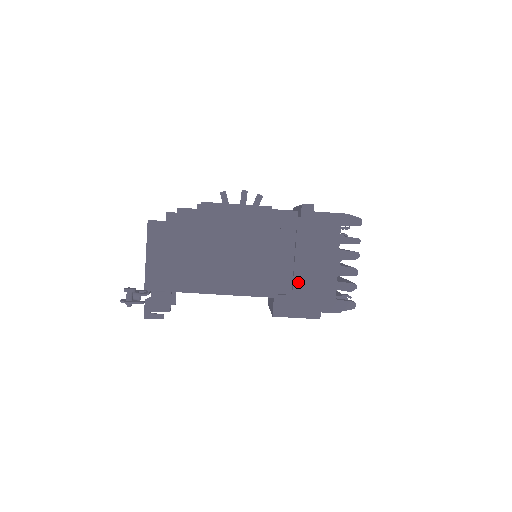
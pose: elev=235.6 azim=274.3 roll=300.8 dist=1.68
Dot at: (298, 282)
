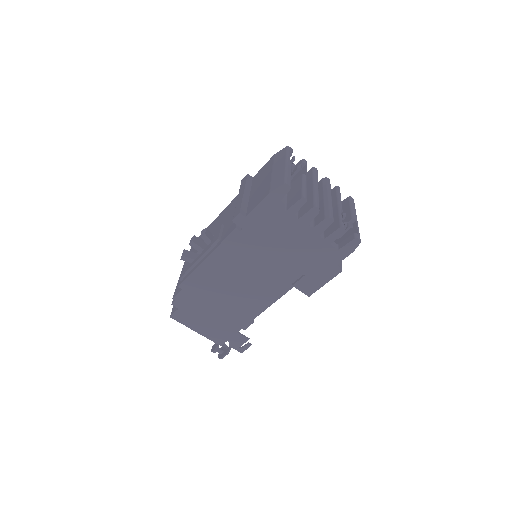
Dot at: (297, 265)
